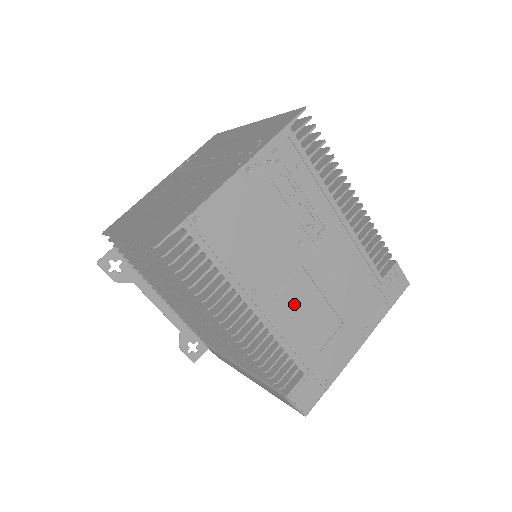
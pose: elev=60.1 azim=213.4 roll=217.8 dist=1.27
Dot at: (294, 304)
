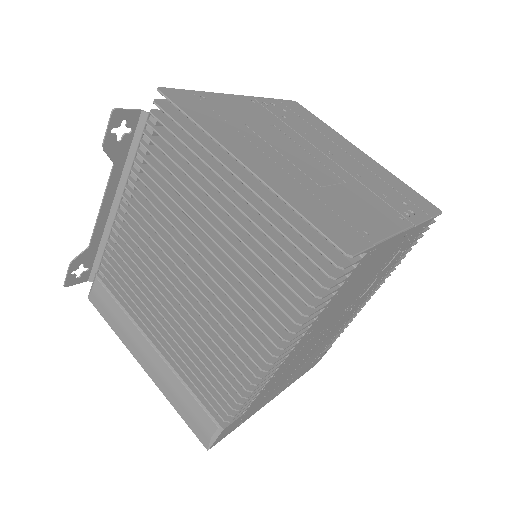
Dot at: (301, 353)
